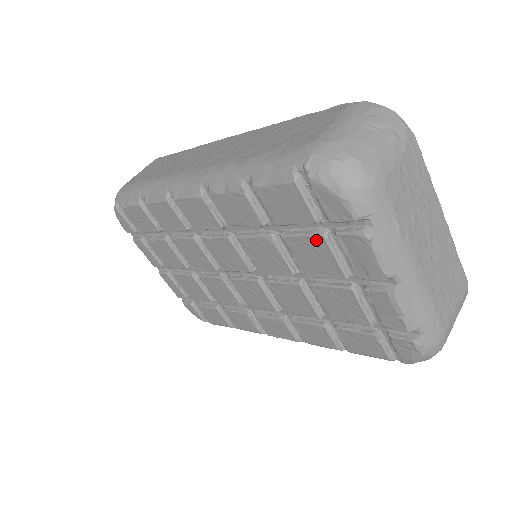
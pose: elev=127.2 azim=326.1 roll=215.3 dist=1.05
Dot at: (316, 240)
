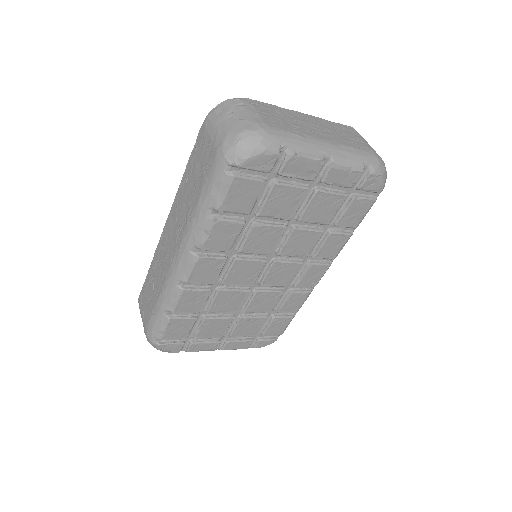
Dot at: (275, 191)
